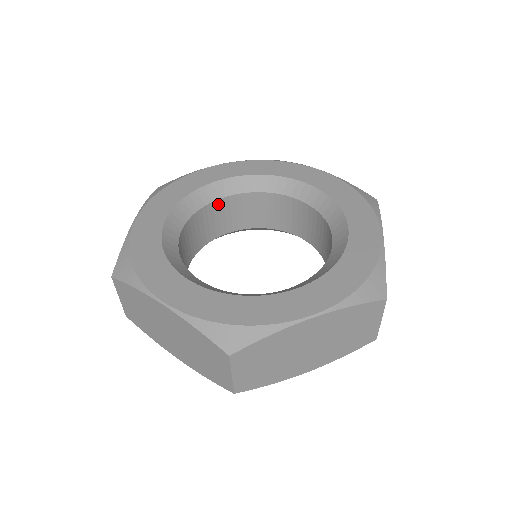
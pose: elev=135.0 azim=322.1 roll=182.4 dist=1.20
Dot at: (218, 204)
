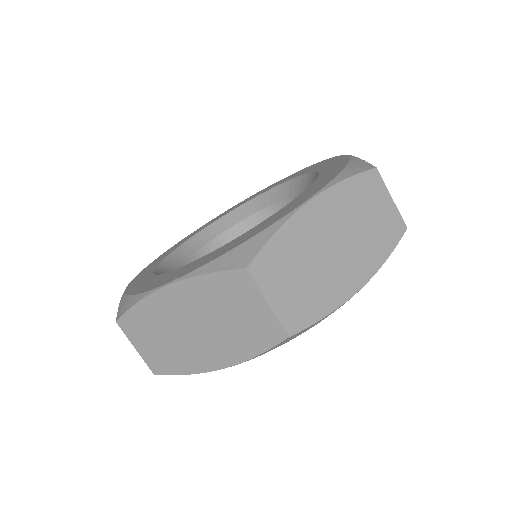
Dot at: (205, 252)
